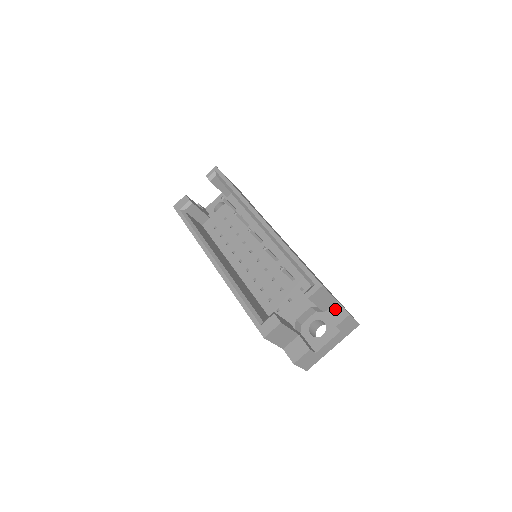
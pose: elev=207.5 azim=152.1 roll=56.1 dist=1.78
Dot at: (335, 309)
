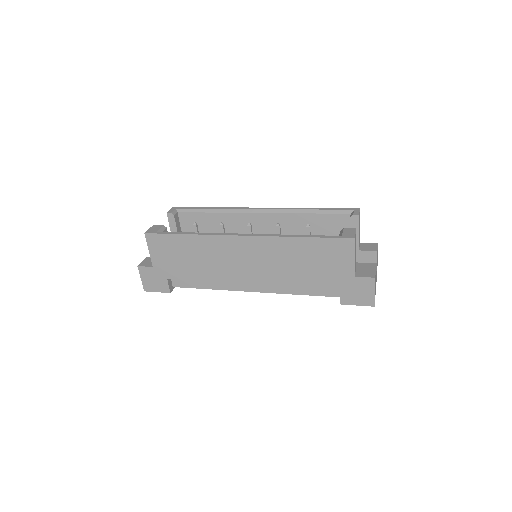
Dot at: (364, 246)
